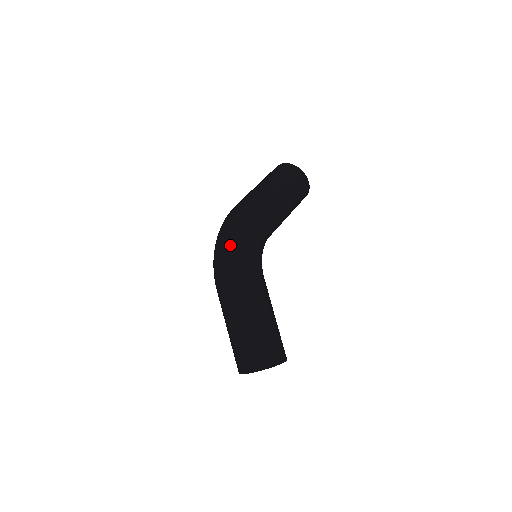
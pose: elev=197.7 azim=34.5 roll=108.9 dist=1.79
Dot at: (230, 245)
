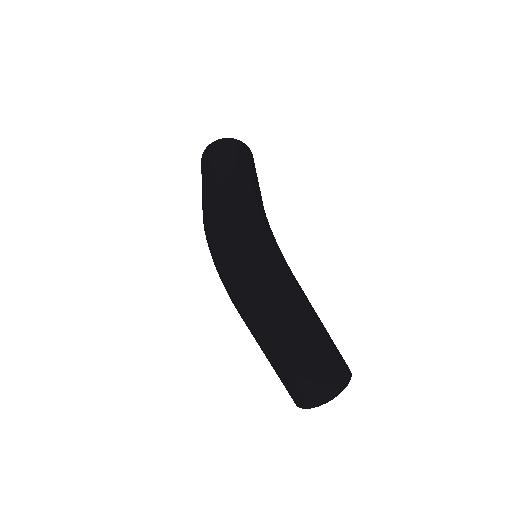
Dot at: (256, 244)
